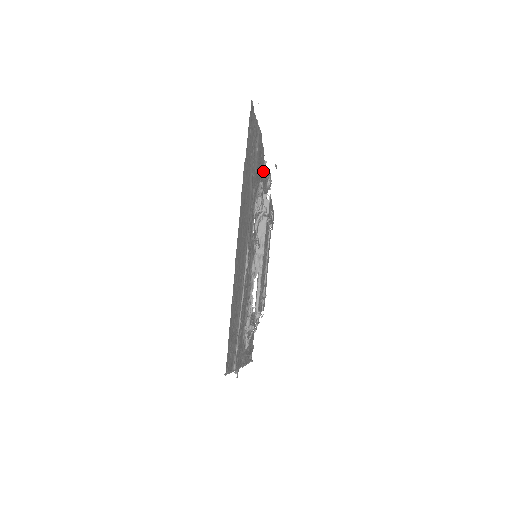
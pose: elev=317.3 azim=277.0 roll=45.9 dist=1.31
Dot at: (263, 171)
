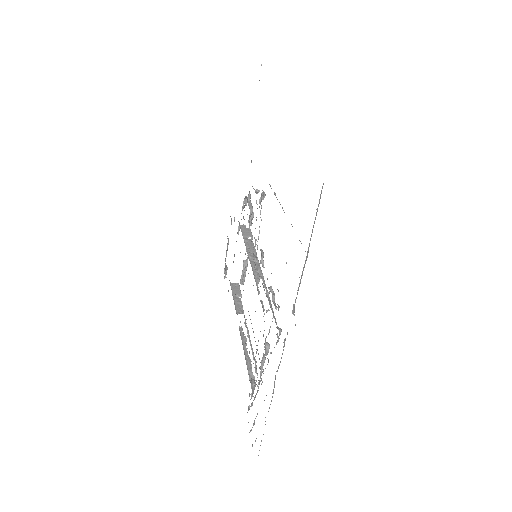
Dot at: occluded
